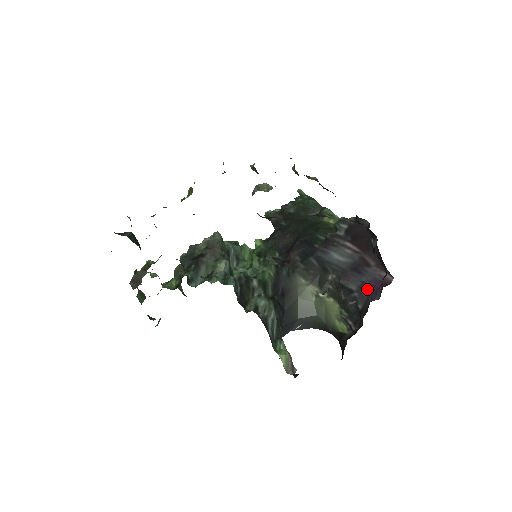
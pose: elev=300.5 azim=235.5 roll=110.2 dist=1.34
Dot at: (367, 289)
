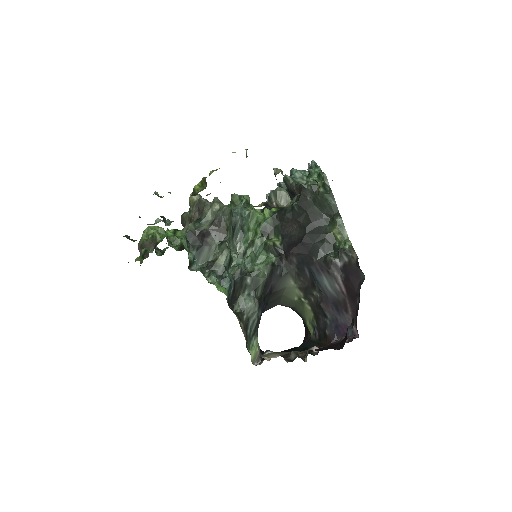
Dot at: (337, 327)
